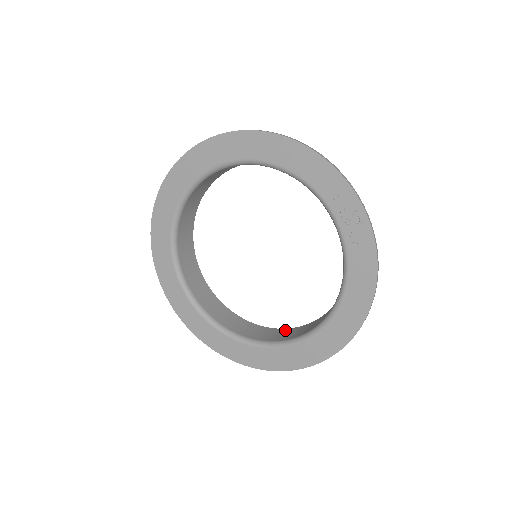
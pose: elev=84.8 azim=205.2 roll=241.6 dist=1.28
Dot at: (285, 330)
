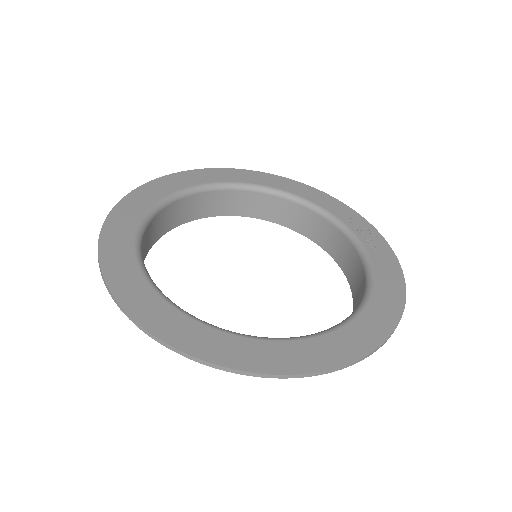
Dot at: occluded
